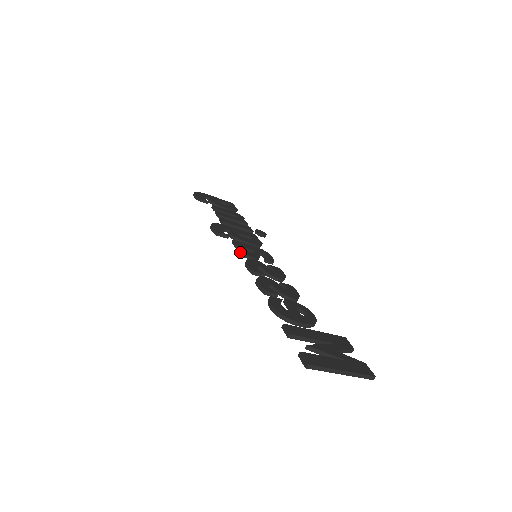
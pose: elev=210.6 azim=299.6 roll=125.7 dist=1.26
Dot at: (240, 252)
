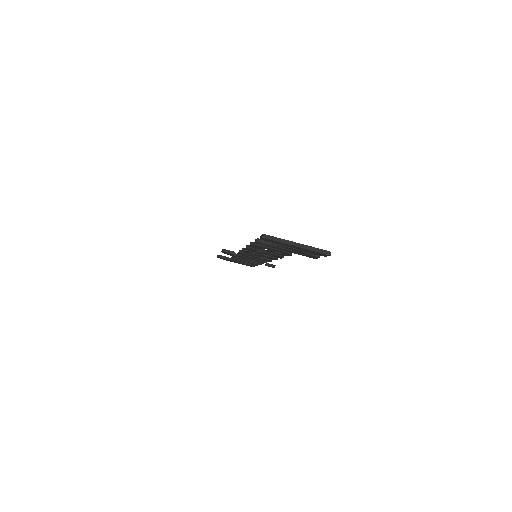
Dot at: (241, 251)
